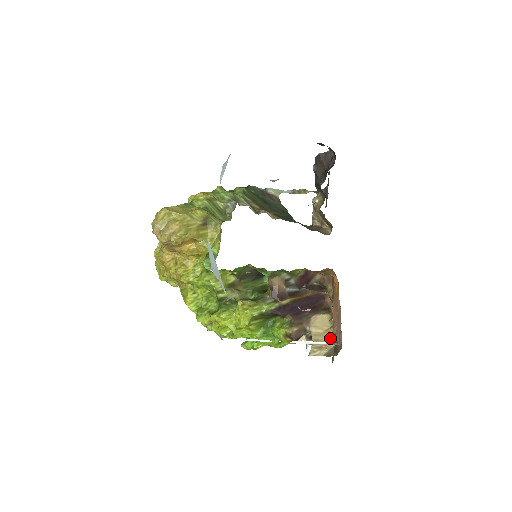
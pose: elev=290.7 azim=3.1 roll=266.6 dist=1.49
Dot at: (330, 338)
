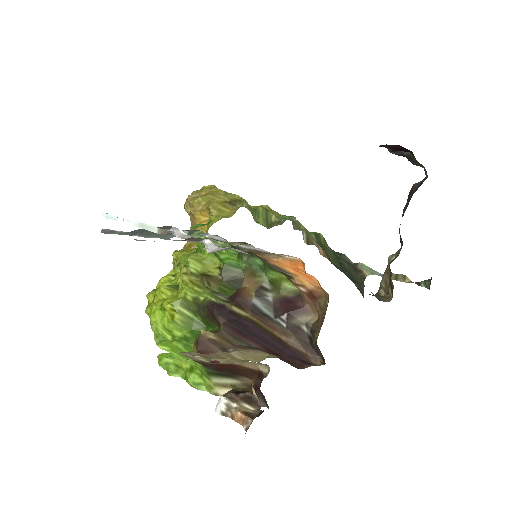
Dot at: (236, 361)
